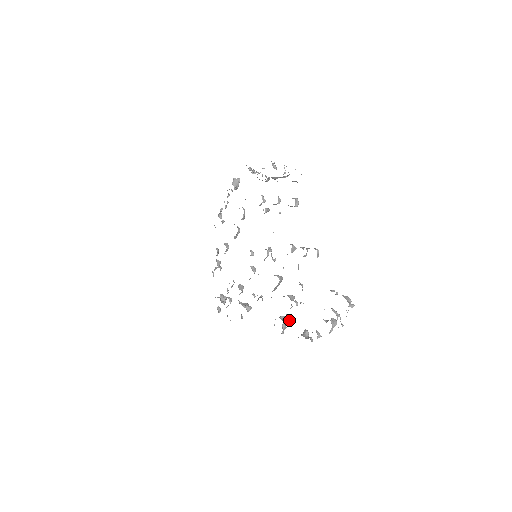
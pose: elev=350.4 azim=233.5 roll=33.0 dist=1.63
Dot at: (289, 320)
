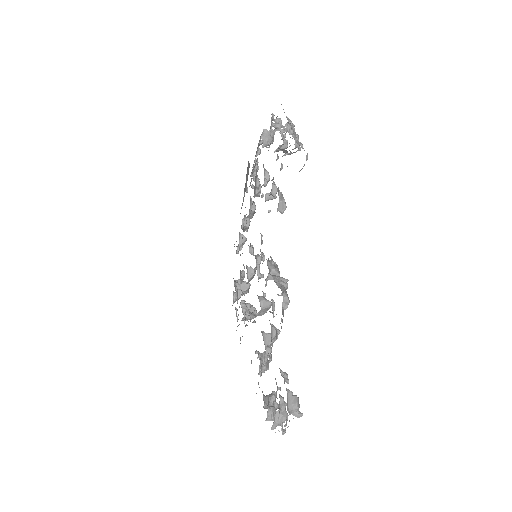
Dot at: (262, 366)
